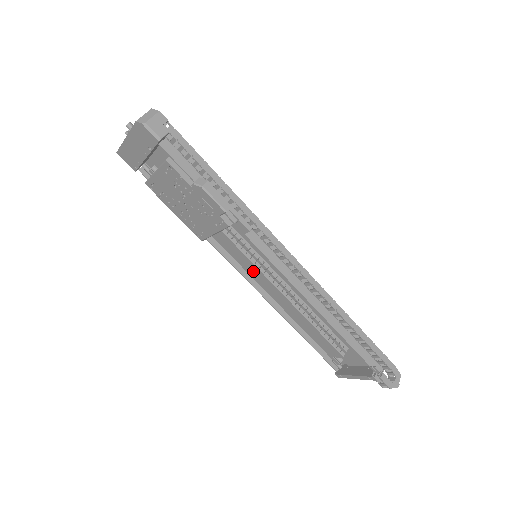
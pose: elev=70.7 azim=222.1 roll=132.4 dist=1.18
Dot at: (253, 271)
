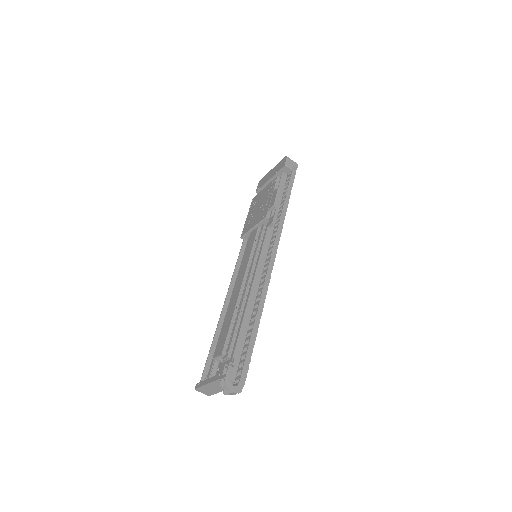
Dot at: (245, 262)
